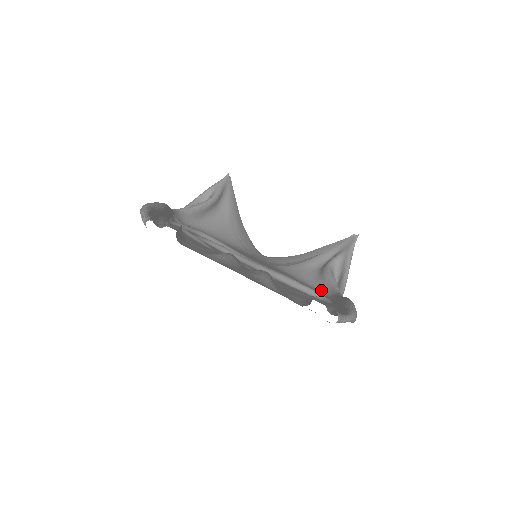
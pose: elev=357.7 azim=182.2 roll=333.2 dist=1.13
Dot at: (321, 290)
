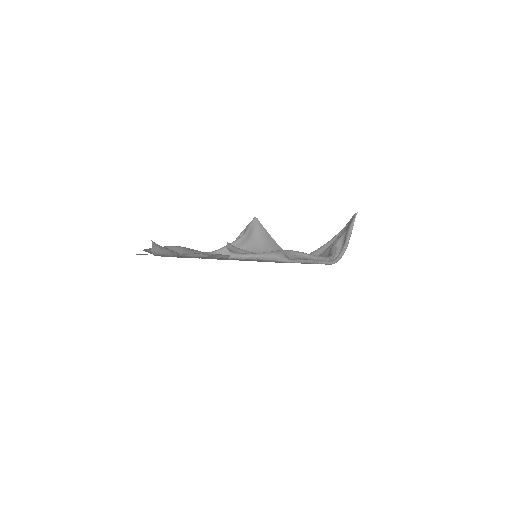
Dot at: occluded
